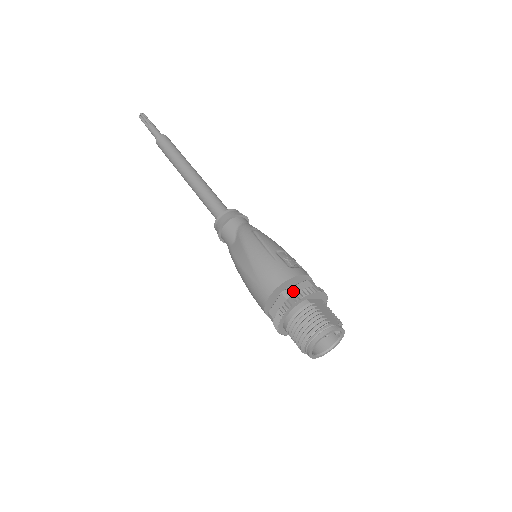
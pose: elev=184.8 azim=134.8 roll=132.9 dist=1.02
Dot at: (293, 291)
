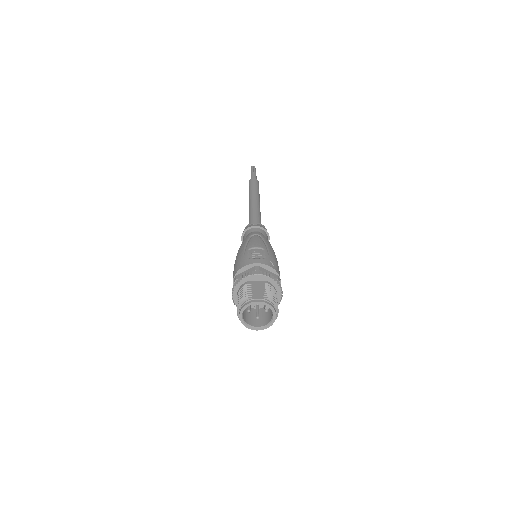
Dot at: (239, 276)
